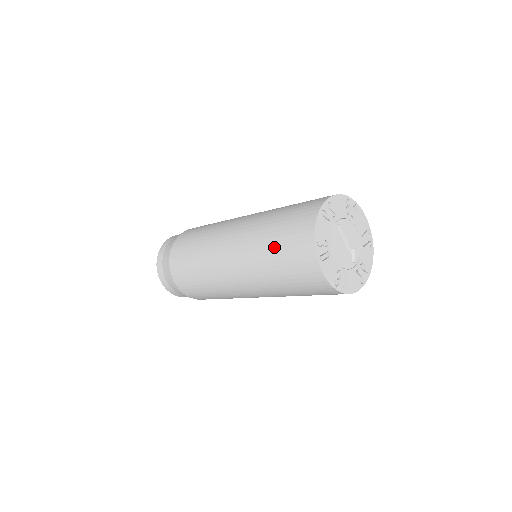
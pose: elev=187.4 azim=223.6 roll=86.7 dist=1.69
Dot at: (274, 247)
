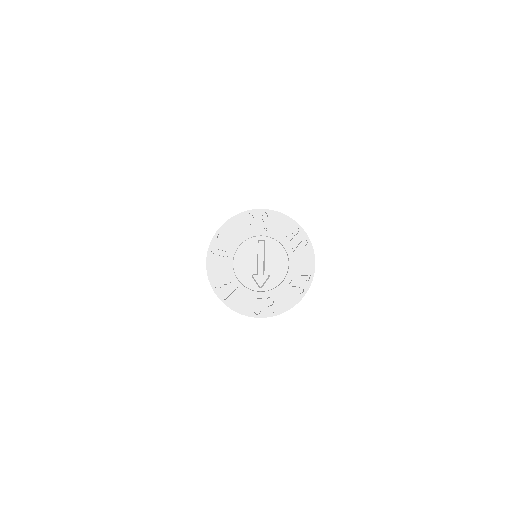
Dot at: occluded
